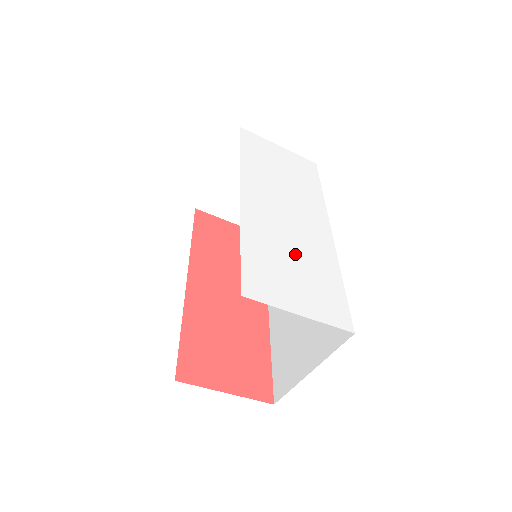
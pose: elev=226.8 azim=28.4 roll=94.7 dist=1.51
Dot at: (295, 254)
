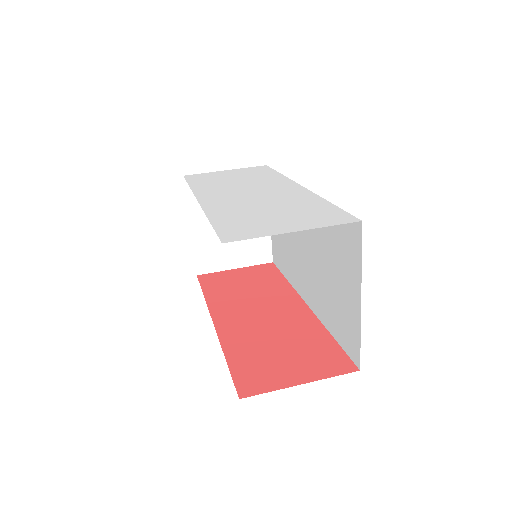
Dot at: (270, 207)
